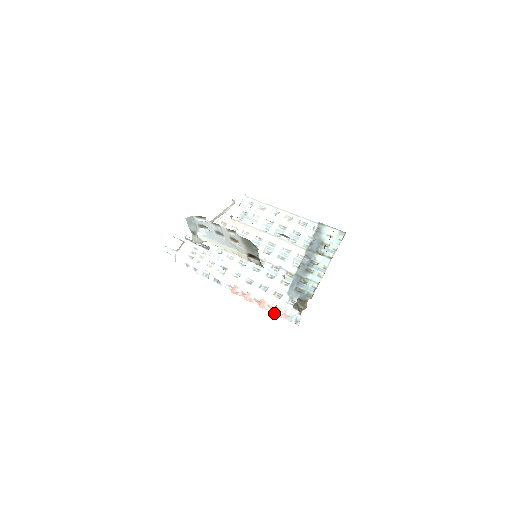
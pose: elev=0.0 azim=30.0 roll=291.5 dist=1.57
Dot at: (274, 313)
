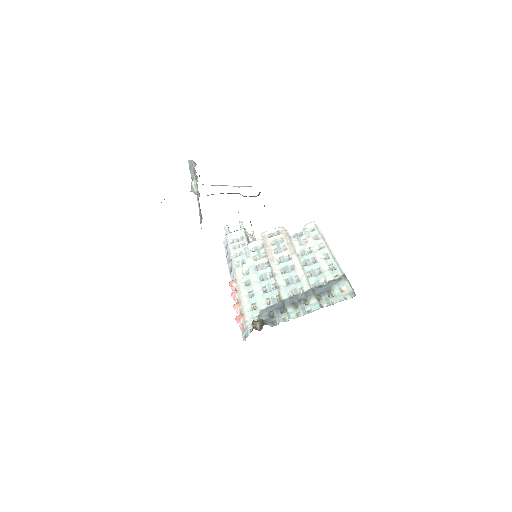
Dot at: (236, 318)
